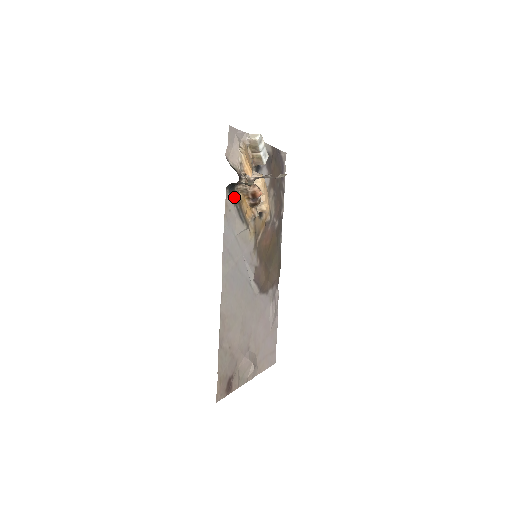
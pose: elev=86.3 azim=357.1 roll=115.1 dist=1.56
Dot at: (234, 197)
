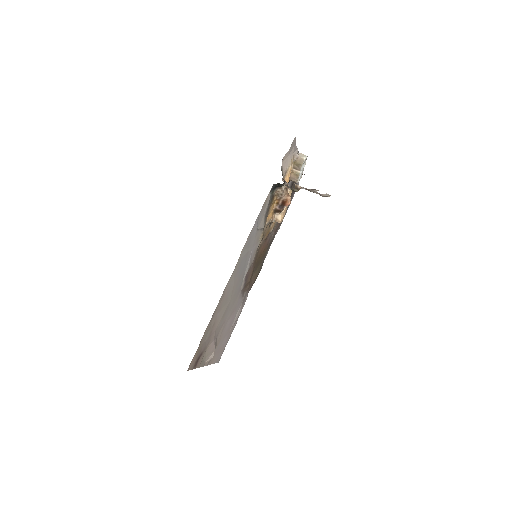
Dot at: (270, 196)
